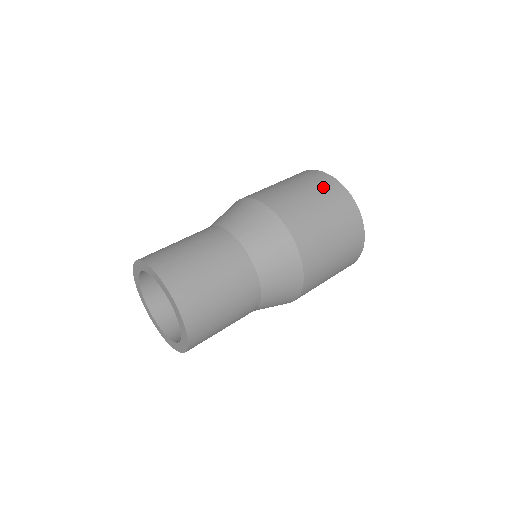
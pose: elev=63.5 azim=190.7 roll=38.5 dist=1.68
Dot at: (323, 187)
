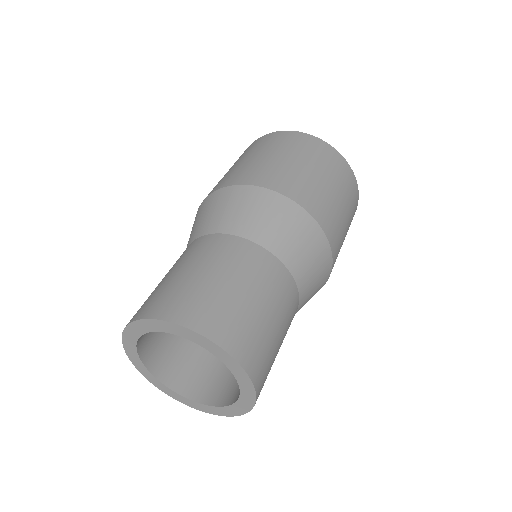
Dot at: (343, 178)
